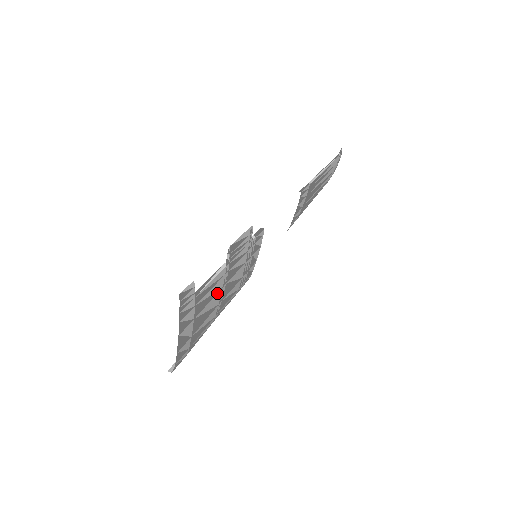
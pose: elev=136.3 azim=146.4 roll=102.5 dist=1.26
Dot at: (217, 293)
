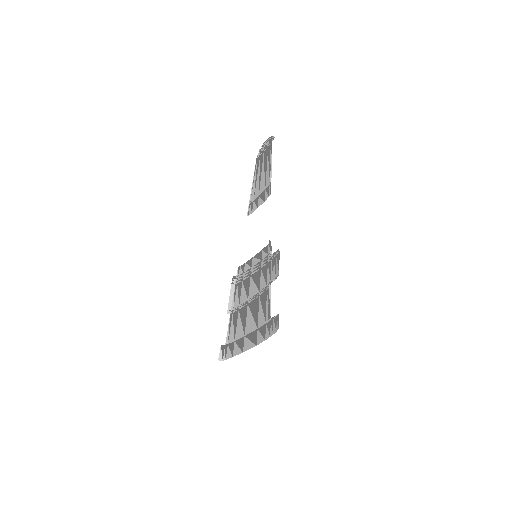
Dot at: (258, 302)
